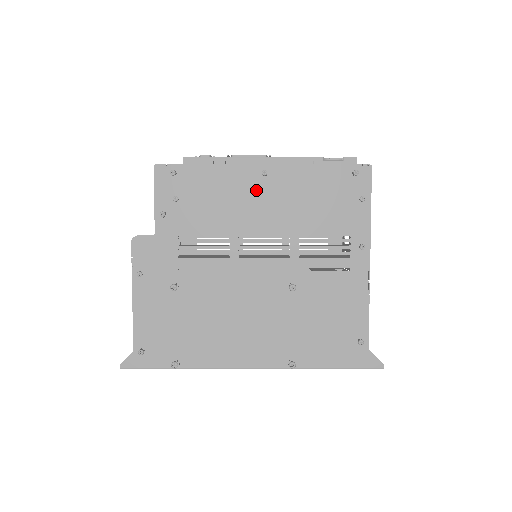
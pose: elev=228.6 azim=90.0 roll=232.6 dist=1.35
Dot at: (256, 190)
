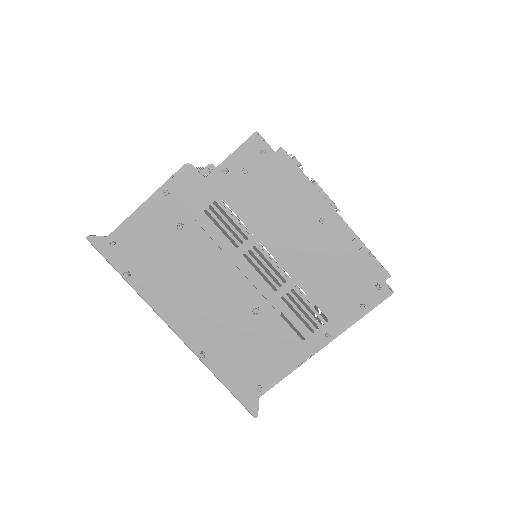
Dot at: (304, 225)
